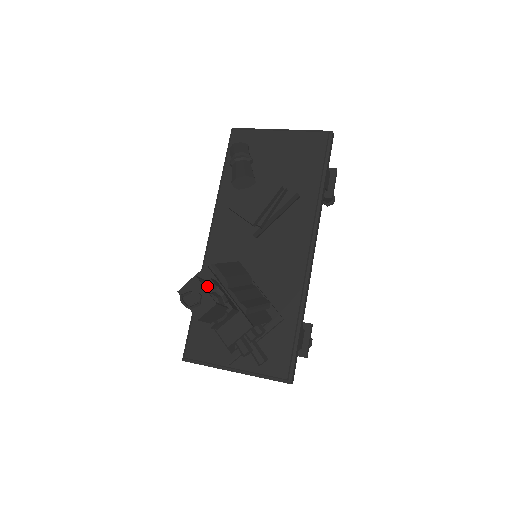
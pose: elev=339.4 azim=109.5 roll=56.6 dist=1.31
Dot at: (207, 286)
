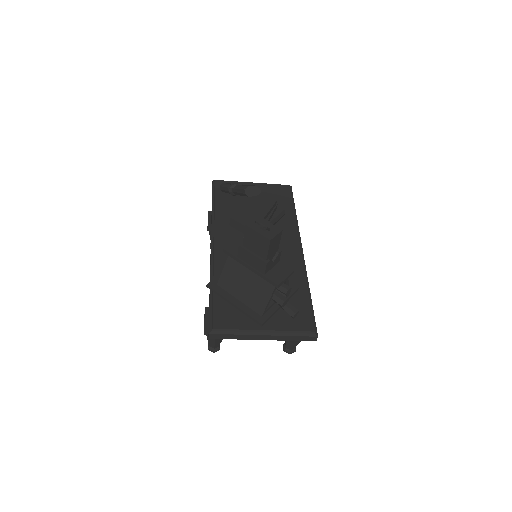
Dot at: occluded
